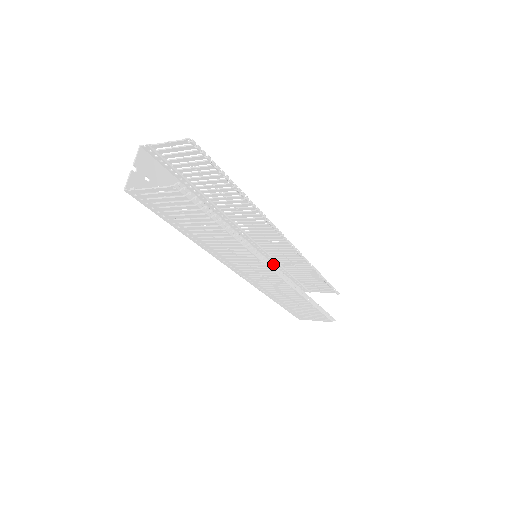
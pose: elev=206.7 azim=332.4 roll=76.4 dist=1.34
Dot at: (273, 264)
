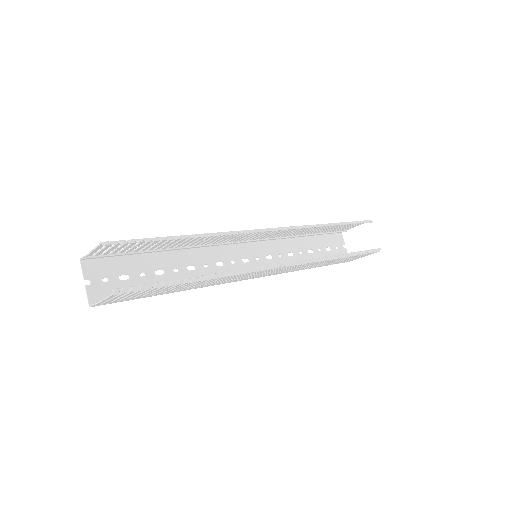
Dot at: (287, 238)
